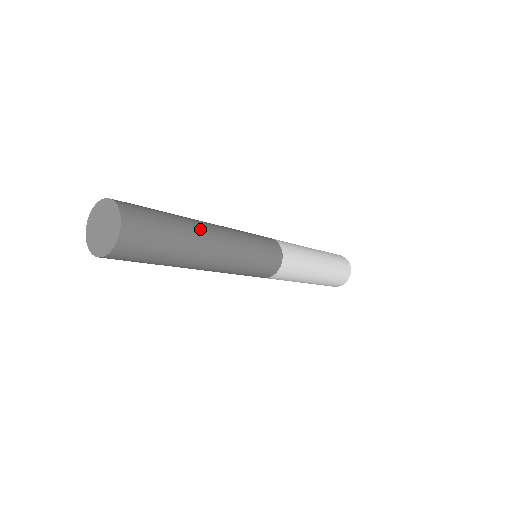
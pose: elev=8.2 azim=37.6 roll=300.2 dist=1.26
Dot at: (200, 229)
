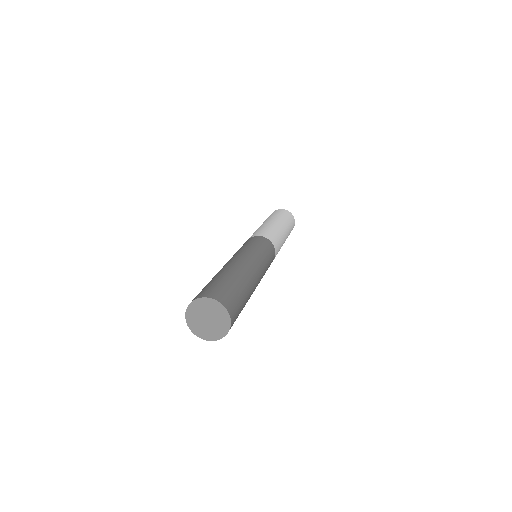
Dot at: (248, 275)
